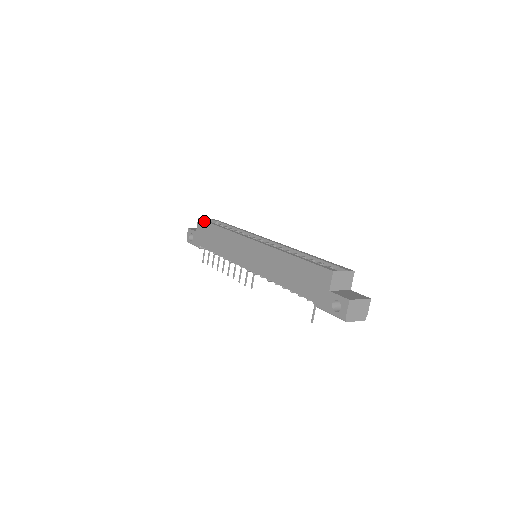
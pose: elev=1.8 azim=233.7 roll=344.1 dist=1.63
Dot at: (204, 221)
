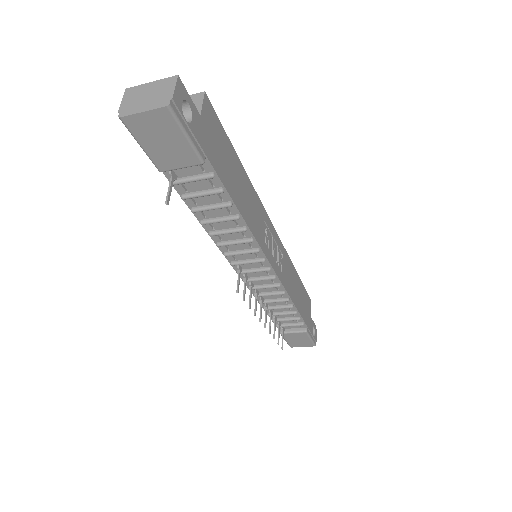
Dot at: occluded
